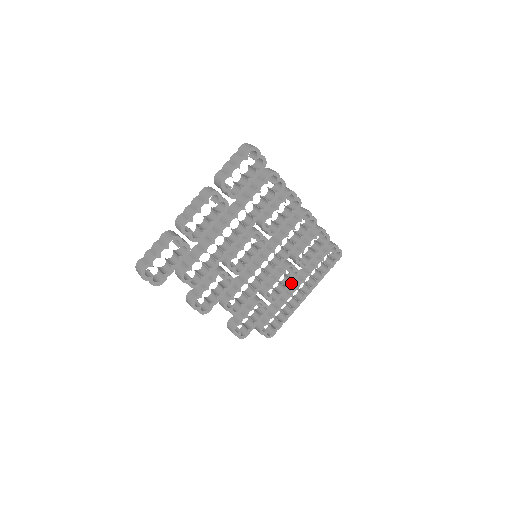
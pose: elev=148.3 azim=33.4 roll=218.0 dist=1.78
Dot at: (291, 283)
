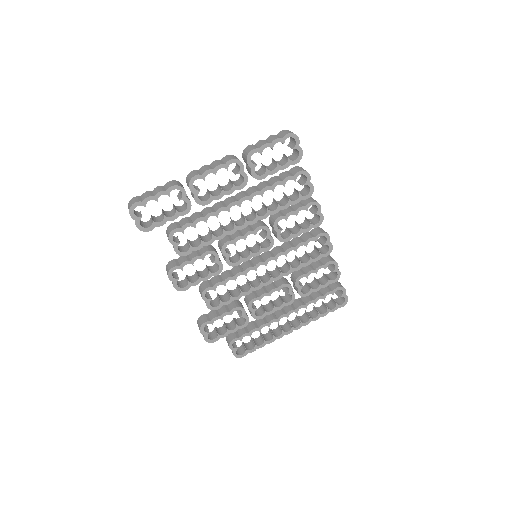
Dot at: (282, 306)
